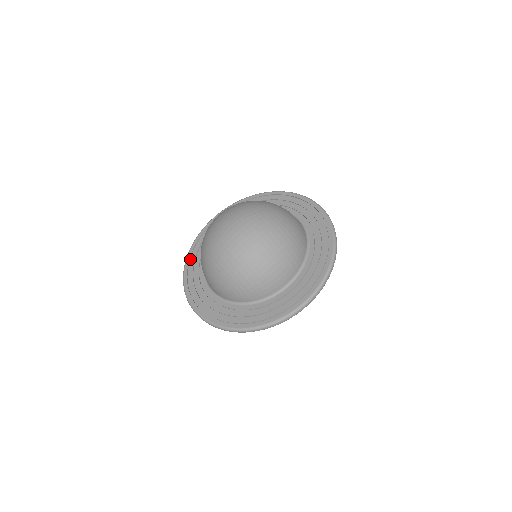
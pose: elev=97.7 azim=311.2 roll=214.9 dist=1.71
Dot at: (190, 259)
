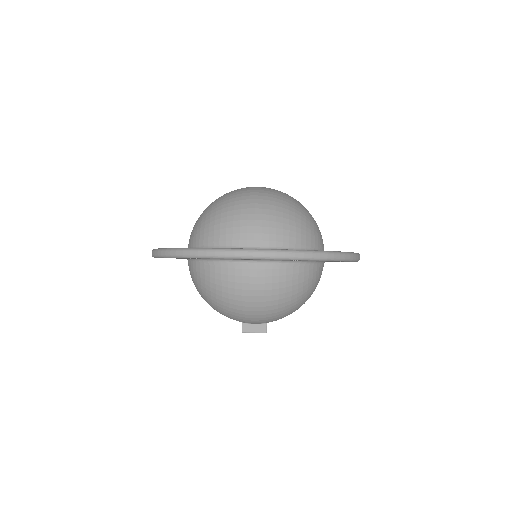
Dot at: occluded
